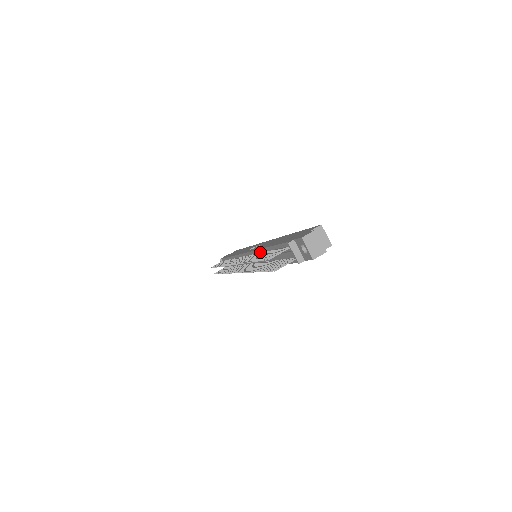
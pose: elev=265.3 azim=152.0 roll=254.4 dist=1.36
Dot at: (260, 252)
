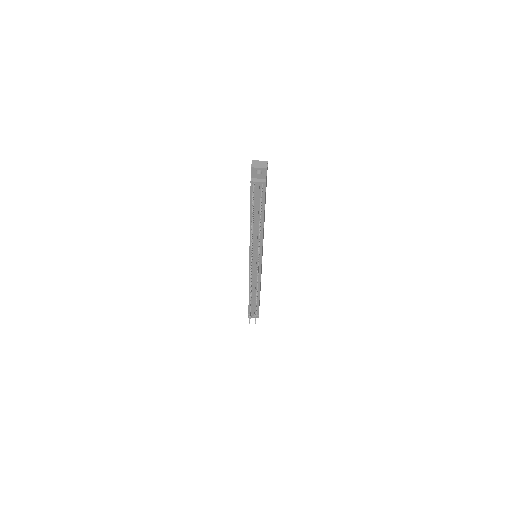
Dot at: occluded
